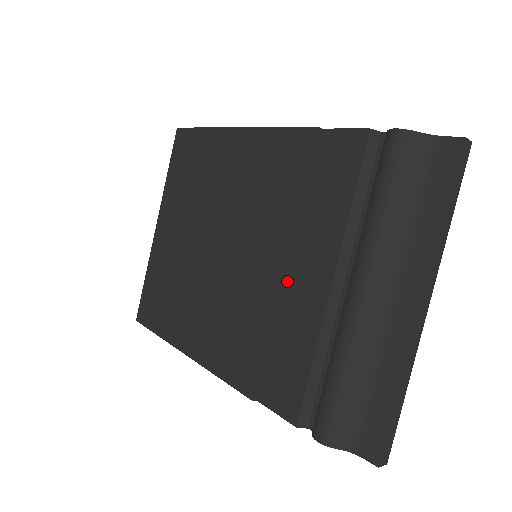
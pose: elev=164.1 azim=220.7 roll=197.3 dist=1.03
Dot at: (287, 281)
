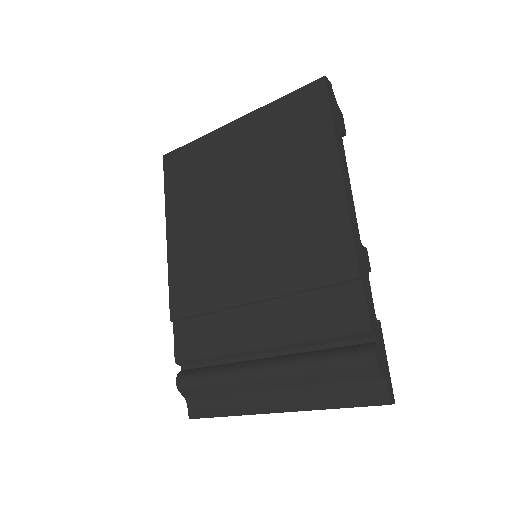
Dot at: (247, 307)
